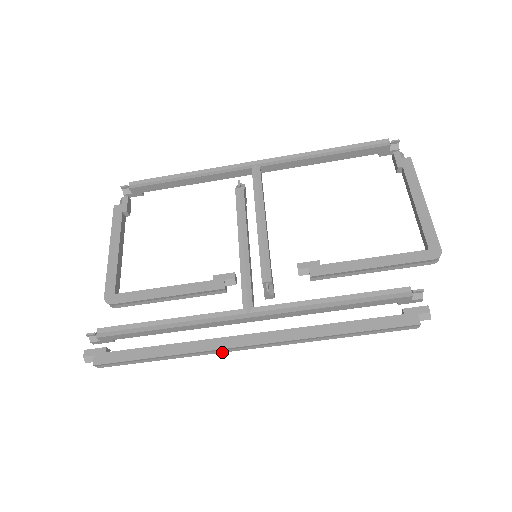
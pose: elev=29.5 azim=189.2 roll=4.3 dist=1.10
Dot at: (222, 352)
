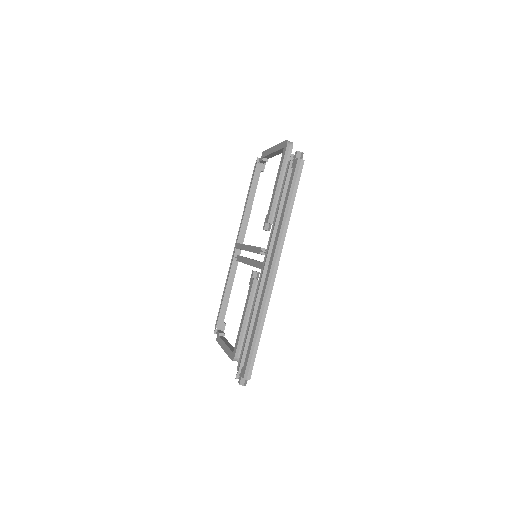
Dot at: occluded
